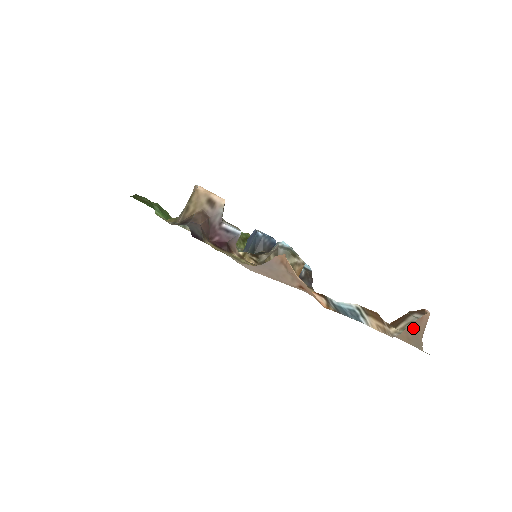
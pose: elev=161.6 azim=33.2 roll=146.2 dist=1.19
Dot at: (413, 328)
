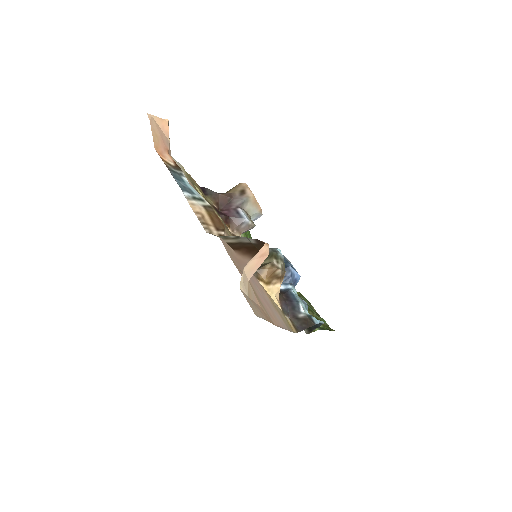
Dot at: (255, 271)
